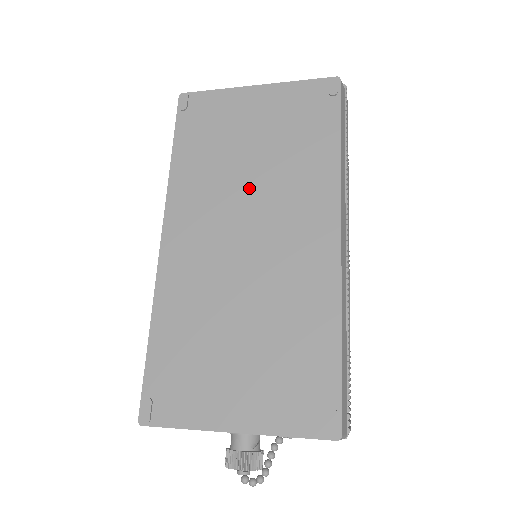
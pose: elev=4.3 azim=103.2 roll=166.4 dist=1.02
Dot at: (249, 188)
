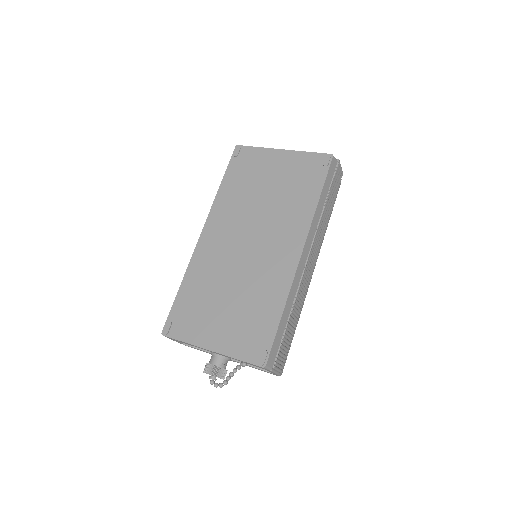
Dot at: (259, 213)
